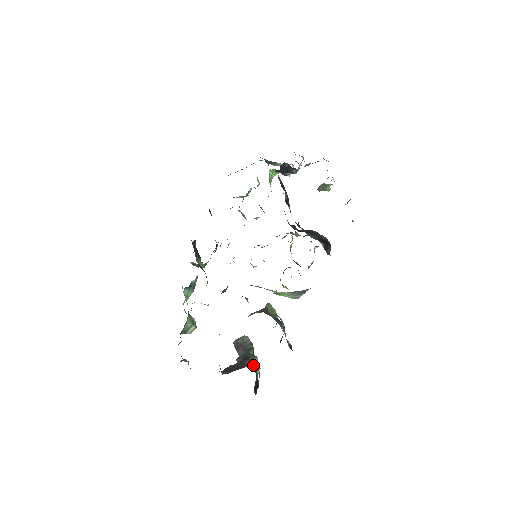
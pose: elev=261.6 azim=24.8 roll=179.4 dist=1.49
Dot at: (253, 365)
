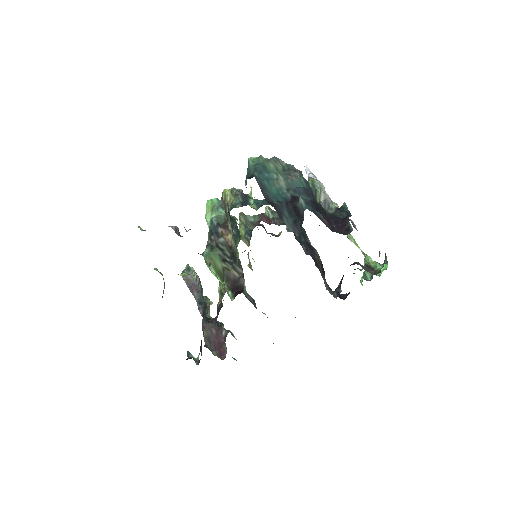
Dot at: (227, 333)
